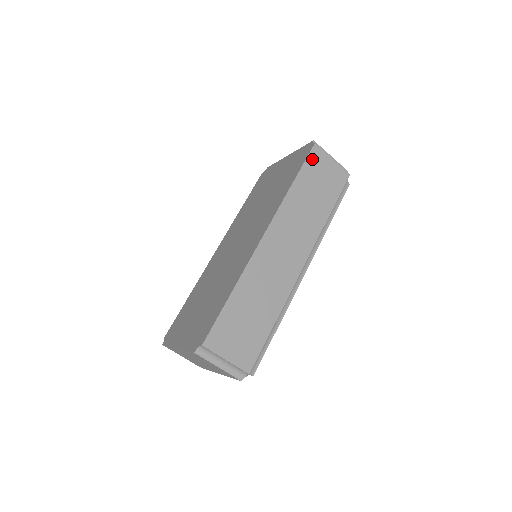
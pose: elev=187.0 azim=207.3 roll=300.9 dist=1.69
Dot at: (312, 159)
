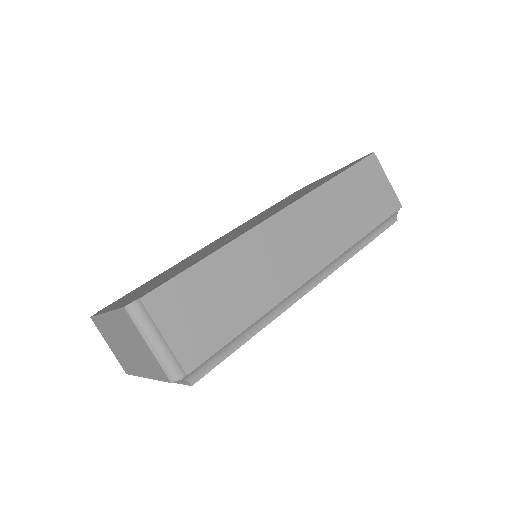
Dot at: (366, 166)
